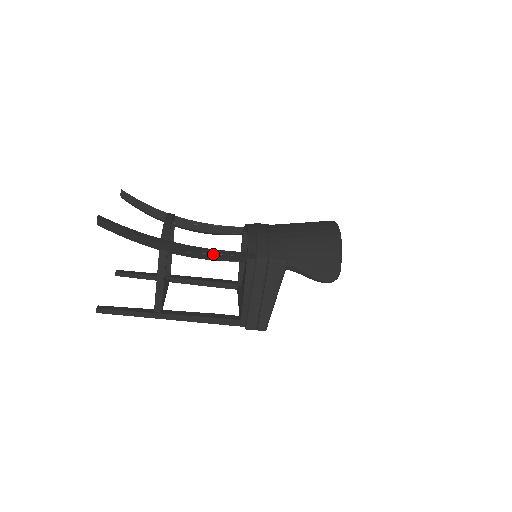
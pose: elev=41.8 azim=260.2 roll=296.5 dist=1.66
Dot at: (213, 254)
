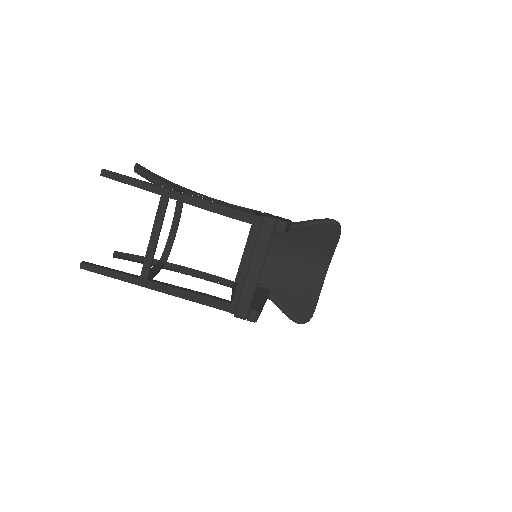
Dot at: (225, 203)
